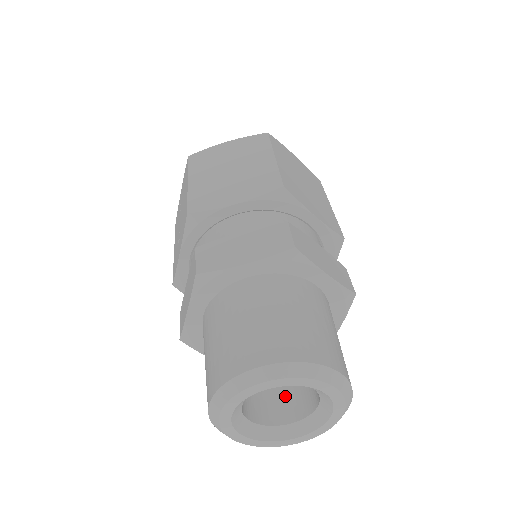
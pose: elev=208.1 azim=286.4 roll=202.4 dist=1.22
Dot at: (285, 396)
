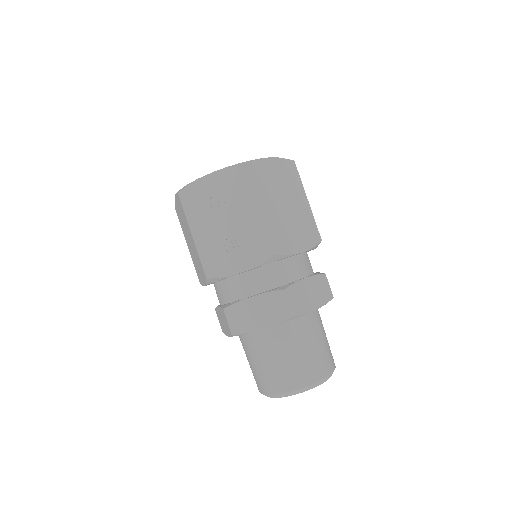
Dot at: occluded
